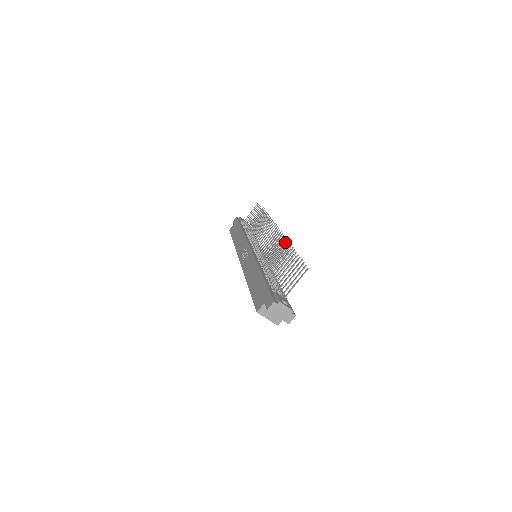
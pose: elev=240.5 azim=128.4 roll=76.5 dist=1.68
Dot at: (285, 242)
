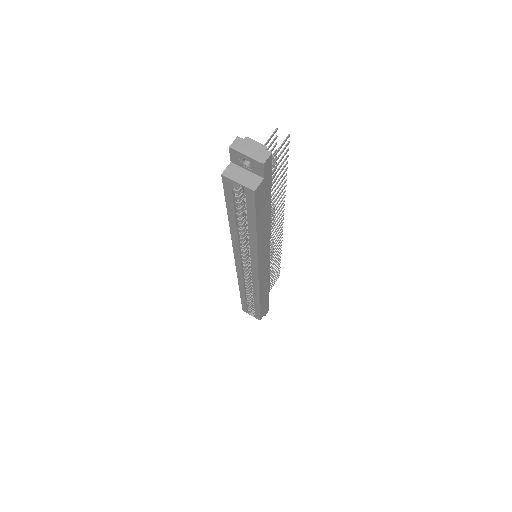
Dot at: occluded
